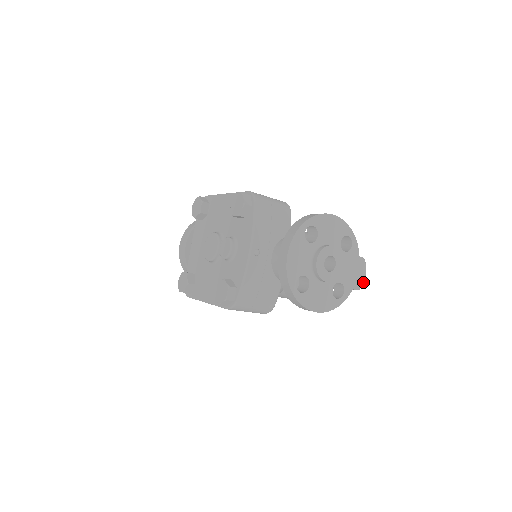
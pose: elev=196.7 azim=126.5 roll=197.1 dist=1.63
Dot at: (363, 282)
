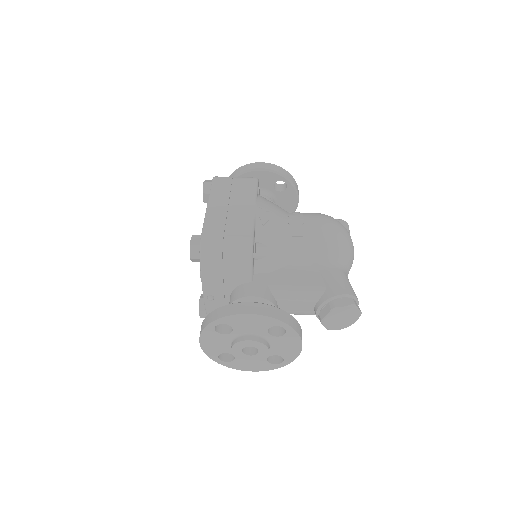
Dot at: (355, 321)
